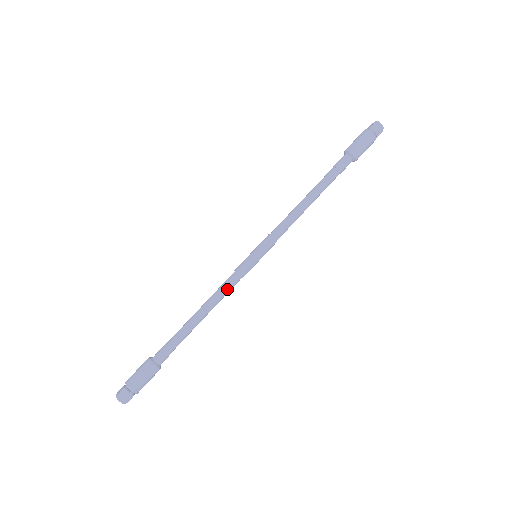
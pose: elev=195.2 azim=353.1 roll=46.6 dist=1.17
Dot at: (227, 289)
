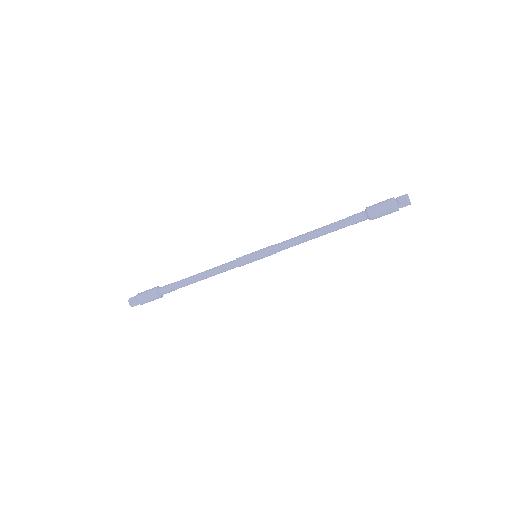
Dot at: occluded
